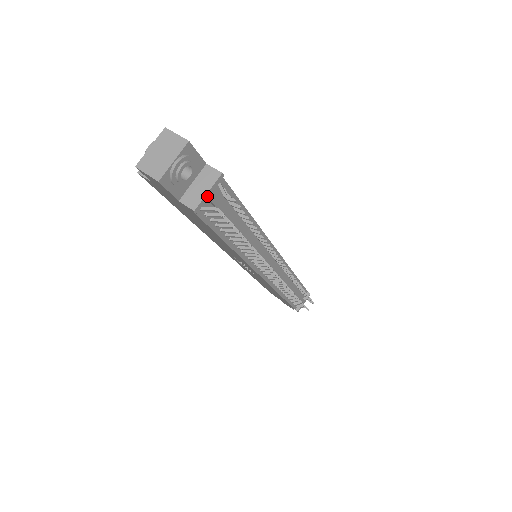
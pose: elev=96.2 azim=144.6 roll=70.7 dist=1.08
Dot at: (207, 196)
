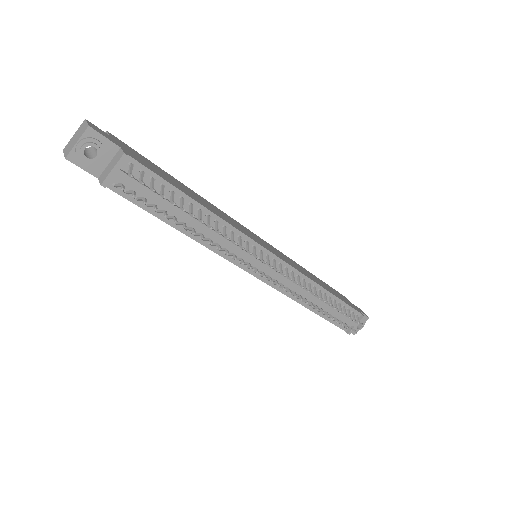
Dot at: (113, 173)
